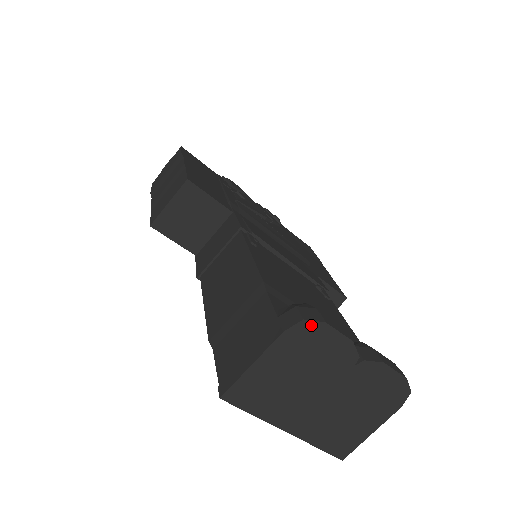
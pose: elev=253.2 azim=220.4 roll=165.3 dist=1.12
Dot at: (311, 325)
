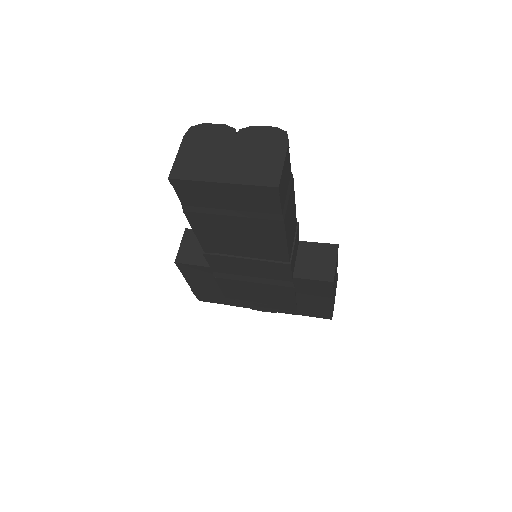
Dot at: (197, 127)
